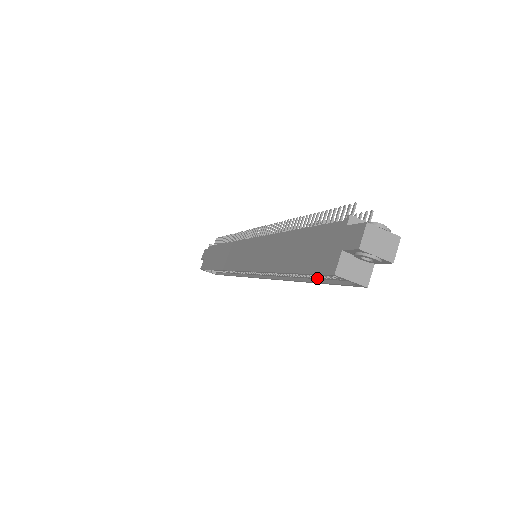
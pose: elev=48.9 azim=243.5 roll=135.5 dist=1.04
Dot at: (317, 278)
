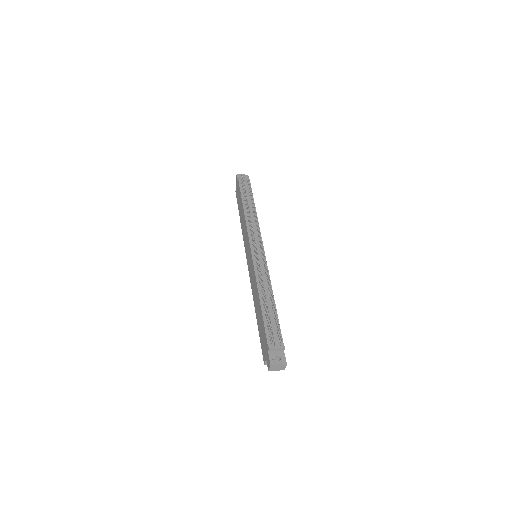
Dot at: occluded
